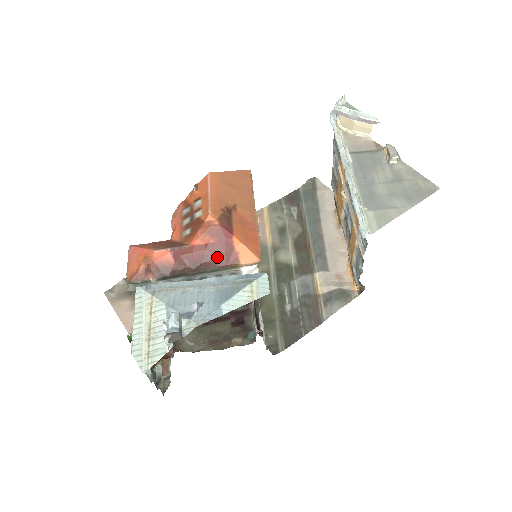
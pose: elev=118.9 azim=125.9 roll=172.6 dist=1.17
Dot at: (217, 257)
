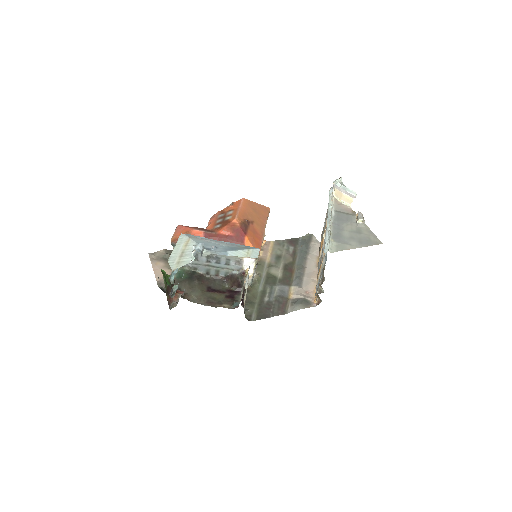
Dot at: occluded
